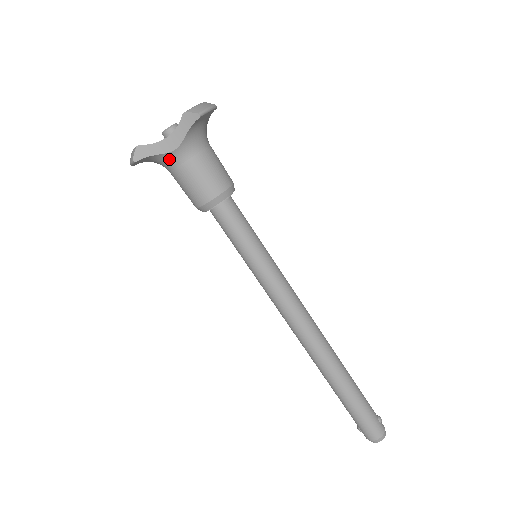
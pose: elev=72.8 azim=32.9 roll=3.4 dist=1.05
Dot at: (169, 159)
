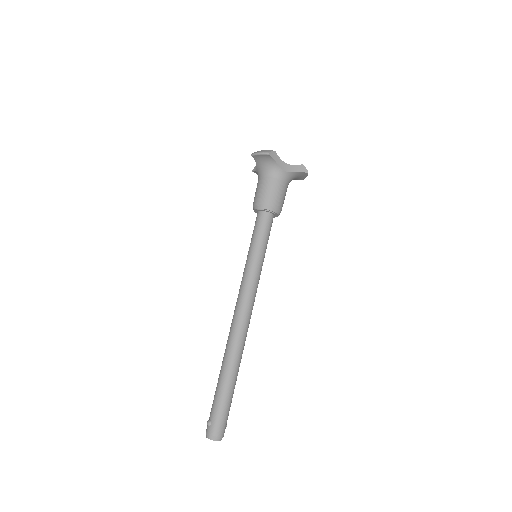
Dot at: (277, 171)
